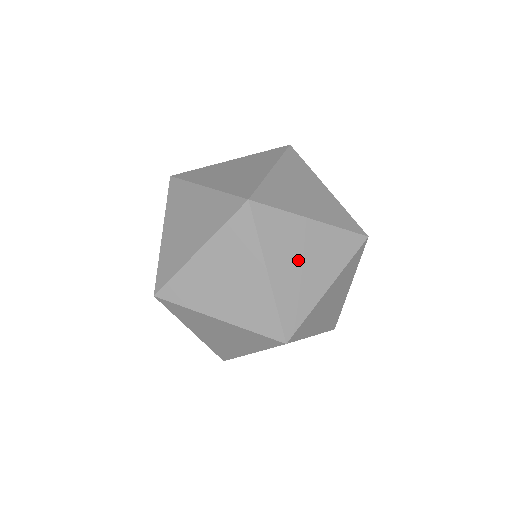
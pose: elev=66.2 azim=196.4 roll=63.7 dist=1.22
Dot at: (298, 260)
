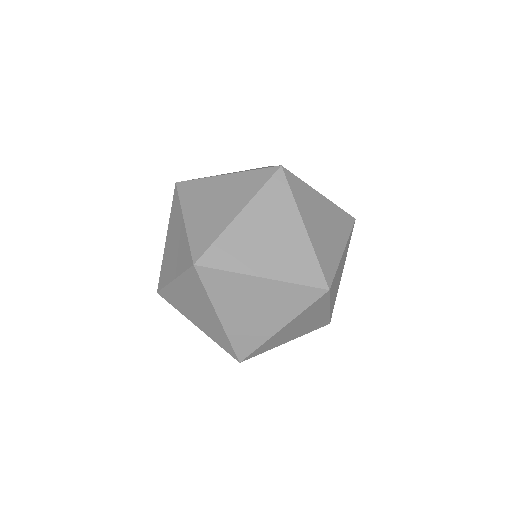
Dot at: (266, 244)
